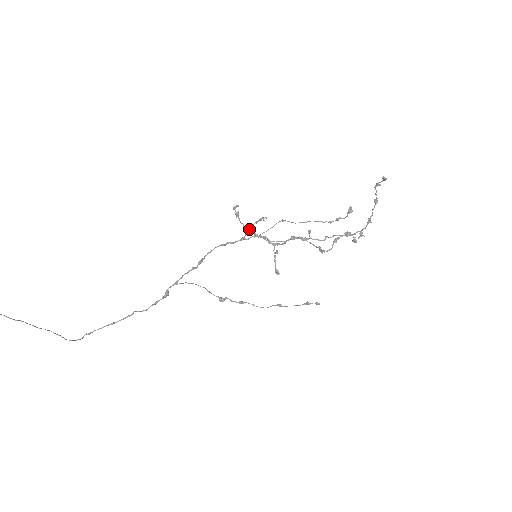
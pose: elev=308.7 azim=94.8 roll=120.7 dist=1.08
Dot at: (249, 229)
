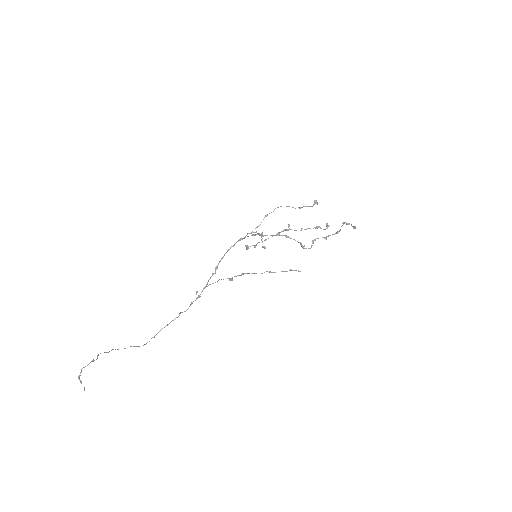
Dot at: occluded
